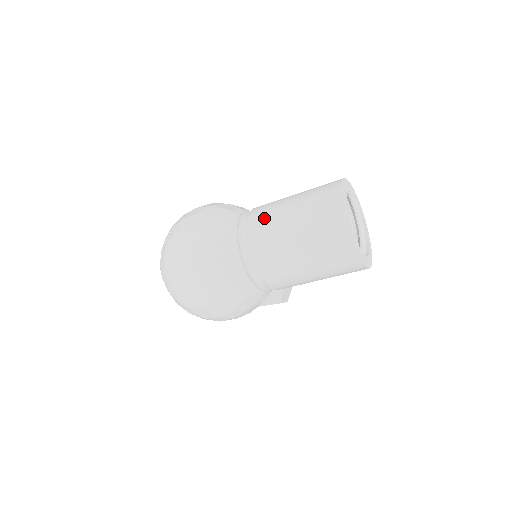
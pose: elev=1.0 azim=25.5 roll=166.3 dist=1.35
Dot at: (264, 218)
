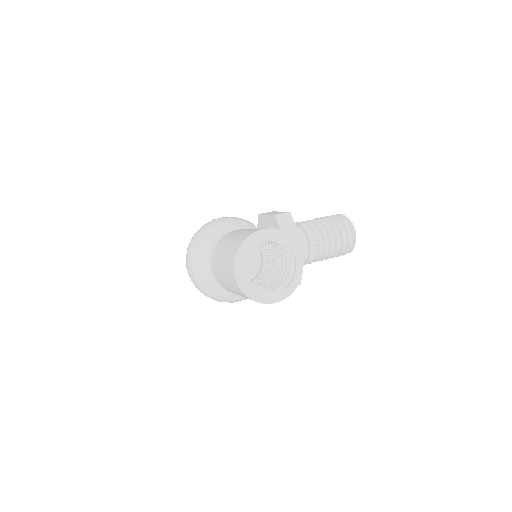
Dot at: (217, 251)
